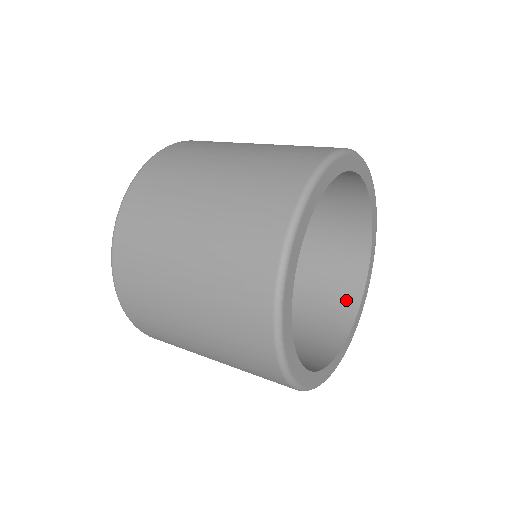
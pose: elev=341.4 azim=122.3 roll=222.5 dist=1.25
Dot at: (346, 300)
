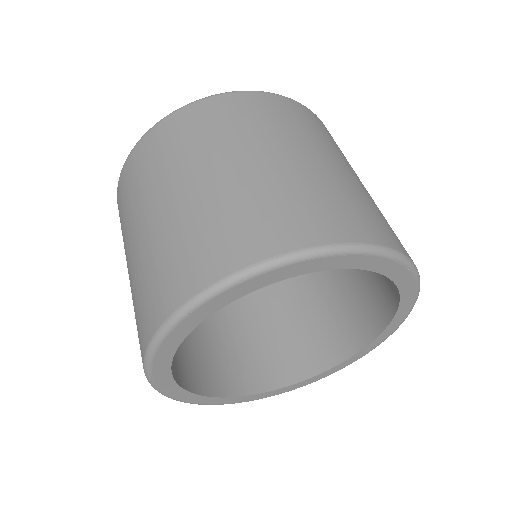
Dot at: (288, 368)
